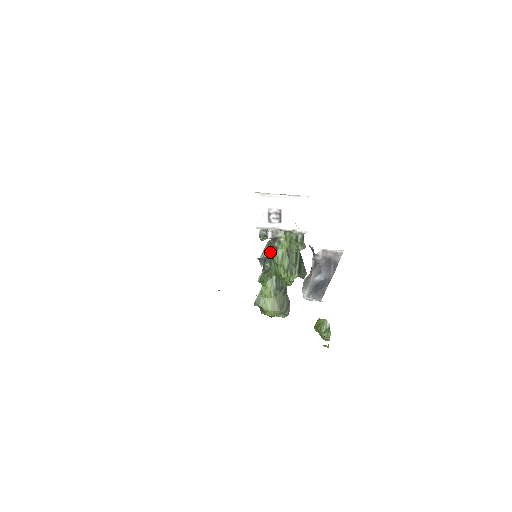
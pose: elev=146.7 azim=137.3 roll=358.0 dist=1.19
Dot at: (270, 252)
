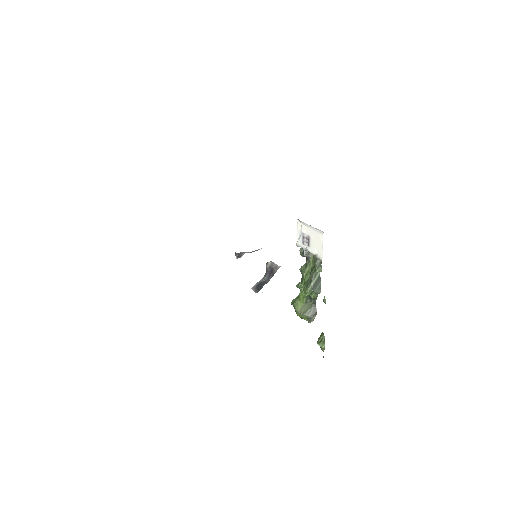
Dot at: occluded
